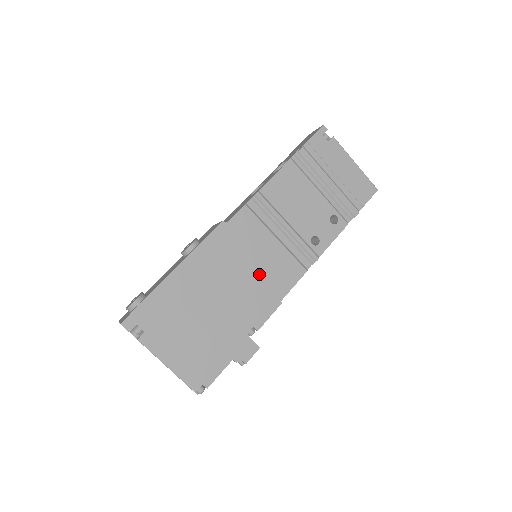
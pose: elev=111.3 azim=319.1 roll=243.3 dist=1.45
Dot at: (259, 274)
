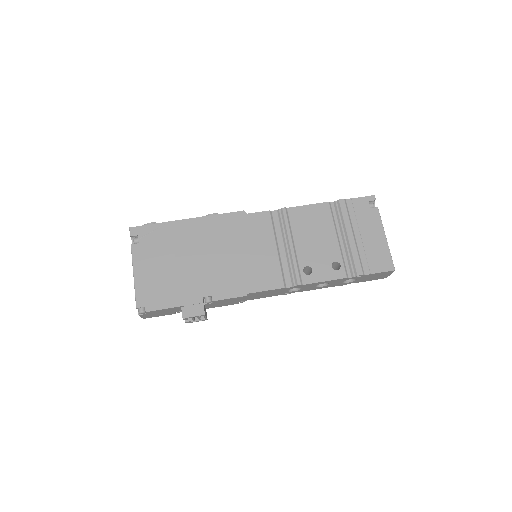
Dot at: (244, 263)
